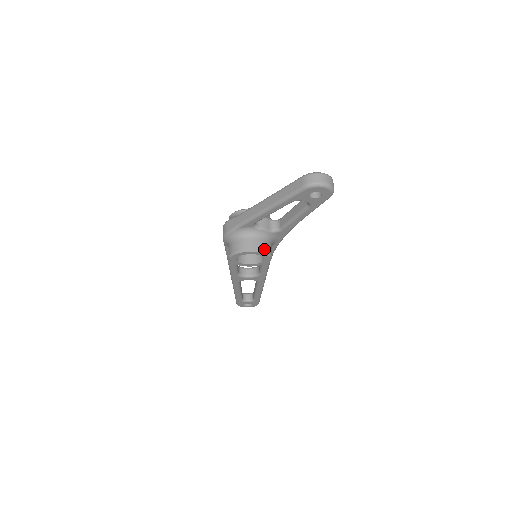
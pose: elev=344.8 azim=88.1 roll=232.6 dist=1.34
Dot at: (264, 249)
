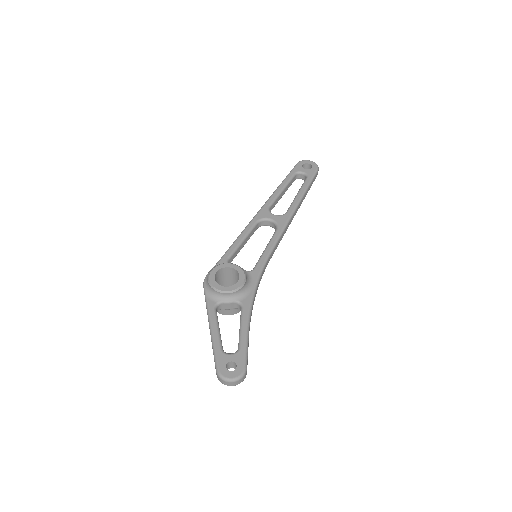
Dot at: (231, 314)
